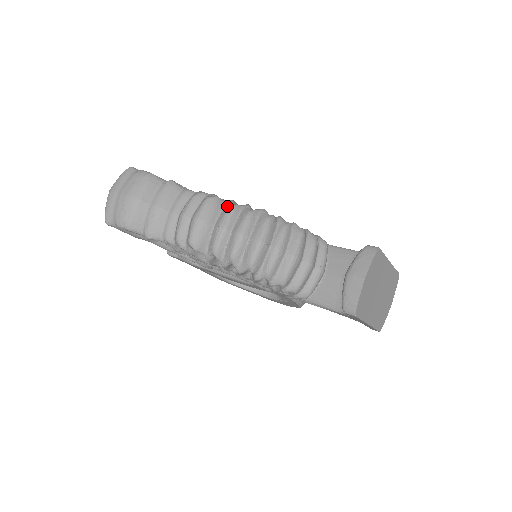
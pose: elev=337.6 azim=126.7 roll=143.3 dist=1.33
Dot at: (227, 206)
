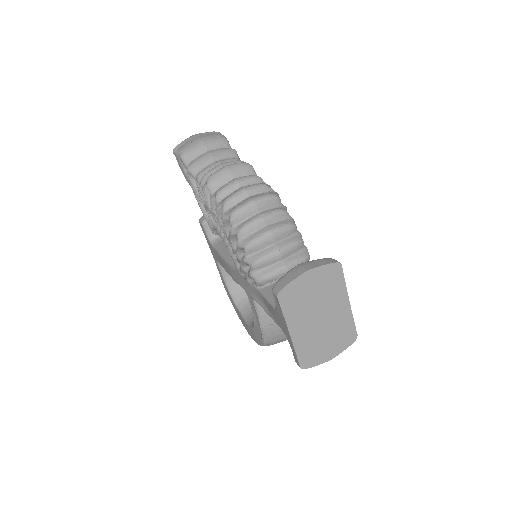
Dot at: (254, 175)
